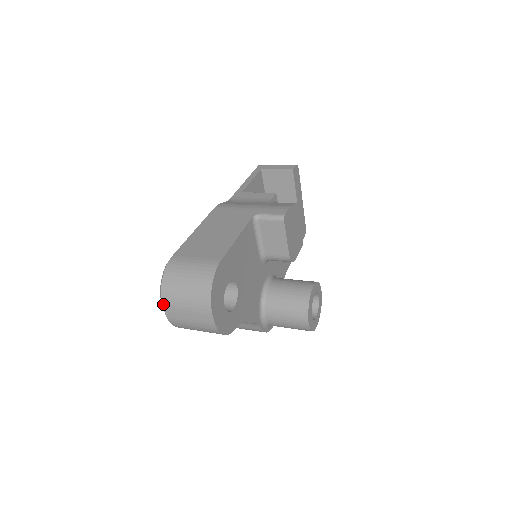
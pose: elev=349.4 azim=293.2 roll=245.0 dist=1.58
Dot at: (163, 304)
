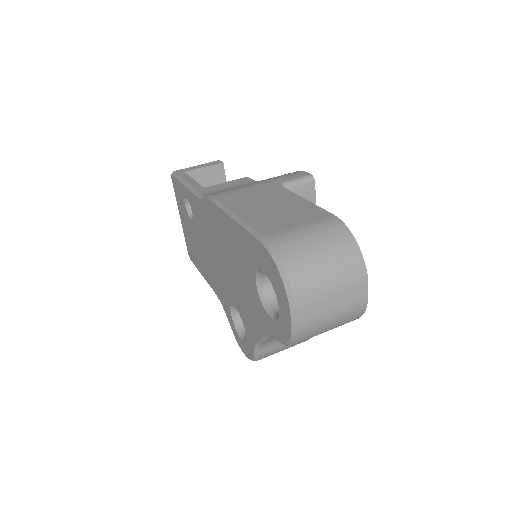
Dot at: (296, 302)
